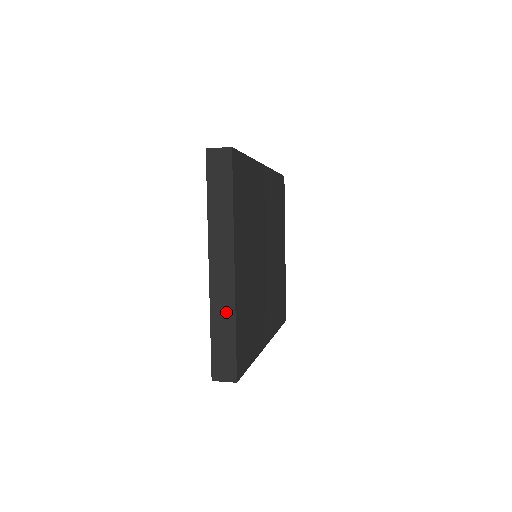
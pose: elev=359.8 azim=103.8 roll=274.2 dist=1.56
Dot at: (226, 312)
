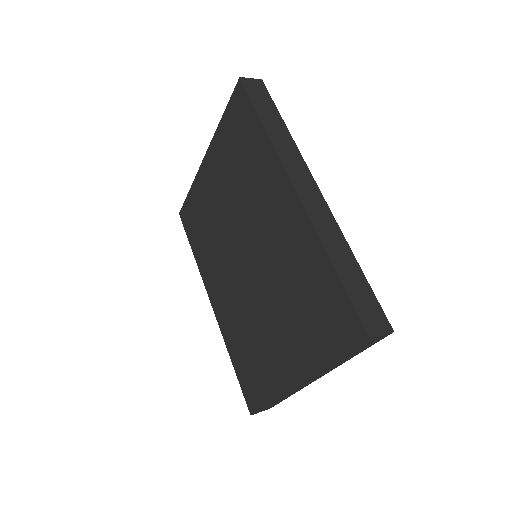
Dot at: occluded
